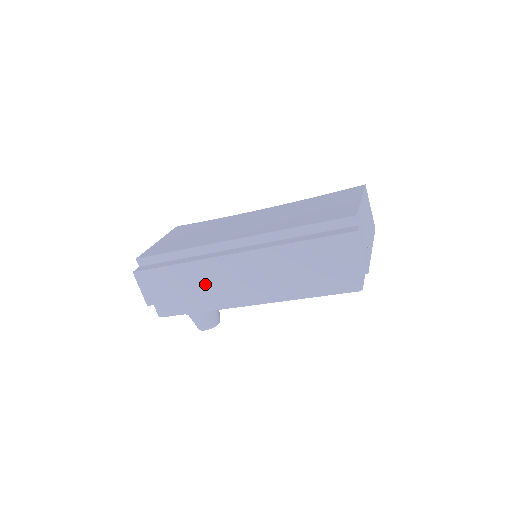
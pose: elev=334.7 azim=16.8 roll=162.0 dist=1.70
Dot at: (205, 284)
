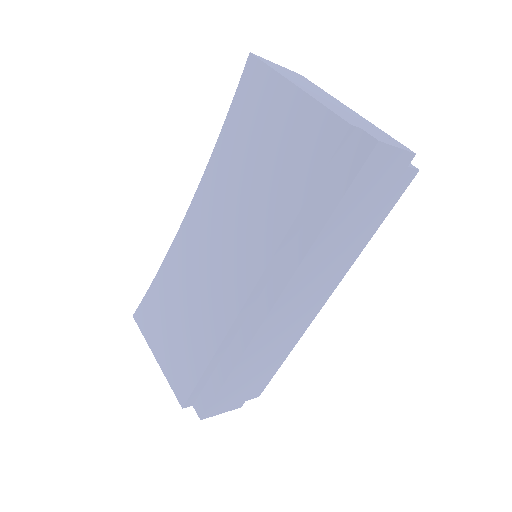
Dot at: (272, 346)
